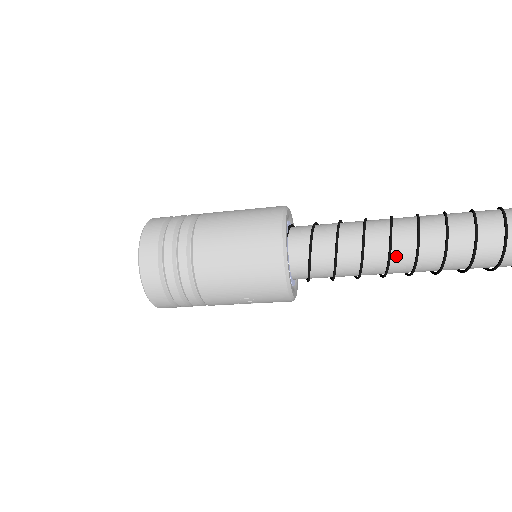
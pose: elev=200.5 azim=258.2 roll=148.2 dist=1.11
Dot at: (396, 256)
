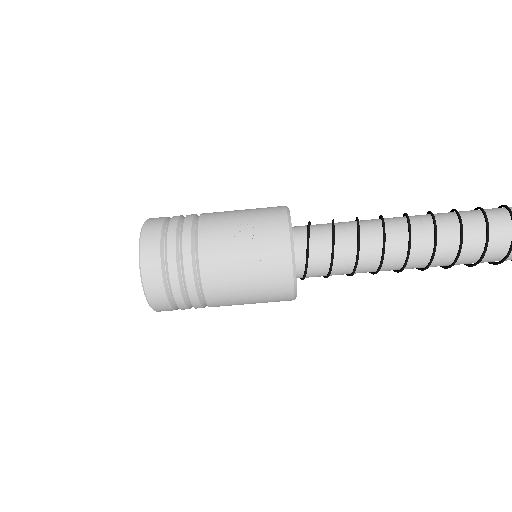
Dot at: (388, 219)
